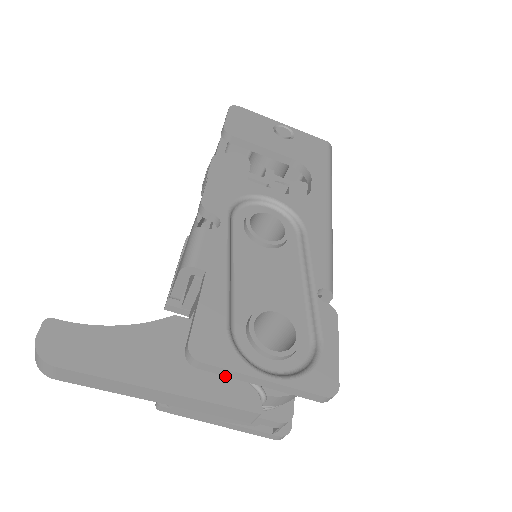
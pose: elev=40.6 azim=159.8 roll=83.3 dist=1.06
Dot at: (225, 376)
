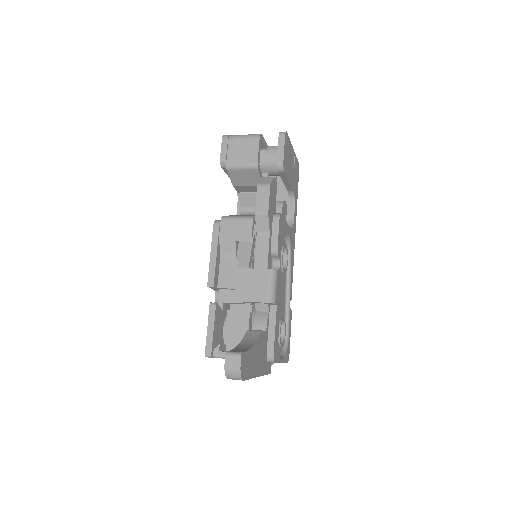
Dot at: occluded
